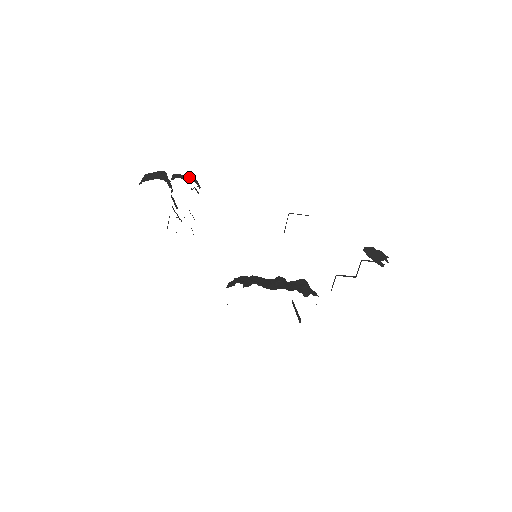
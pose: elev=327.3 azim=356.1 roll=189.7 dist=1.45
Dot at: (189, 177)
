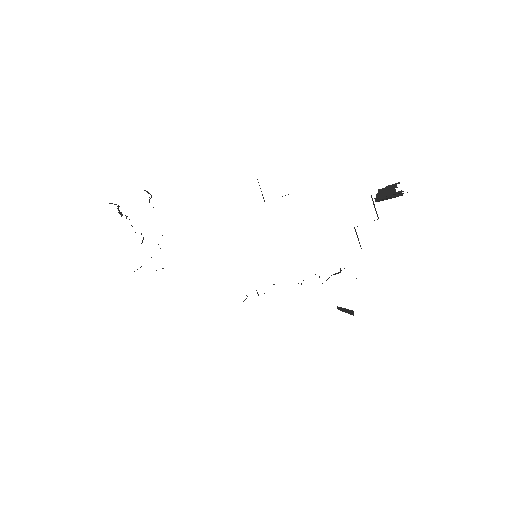
Dot at: occluded
